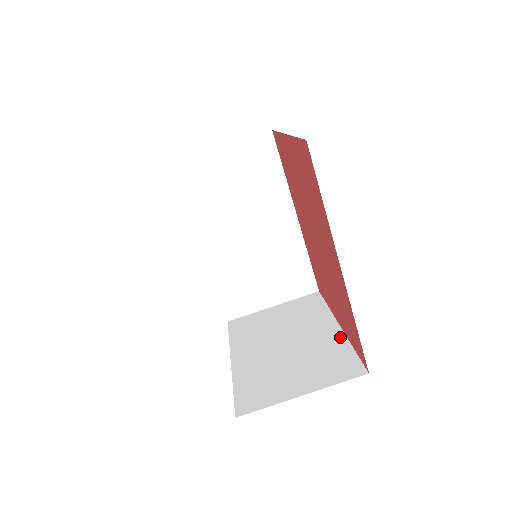
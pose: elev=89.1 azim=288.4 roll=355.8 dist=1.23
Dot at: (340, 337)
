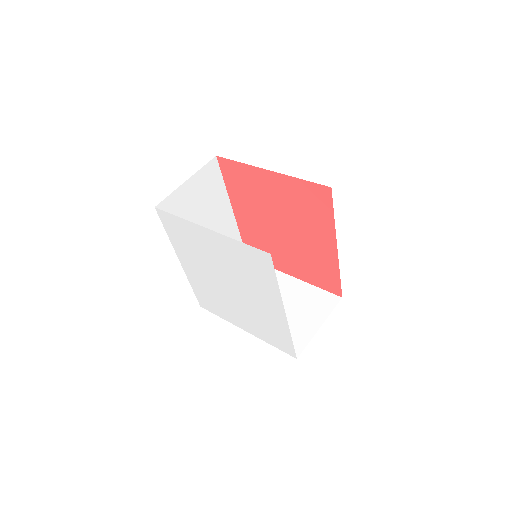
Dot at: (302, 284)
